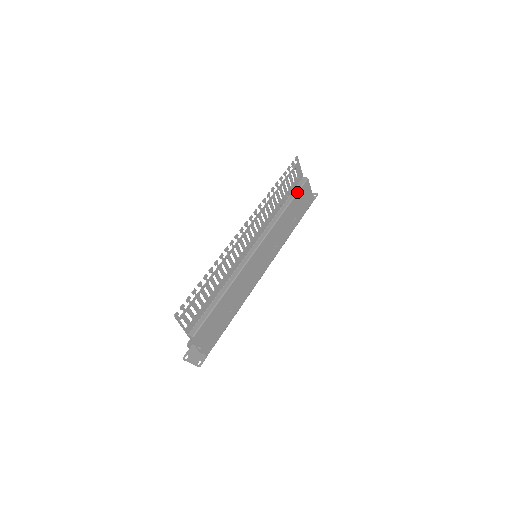
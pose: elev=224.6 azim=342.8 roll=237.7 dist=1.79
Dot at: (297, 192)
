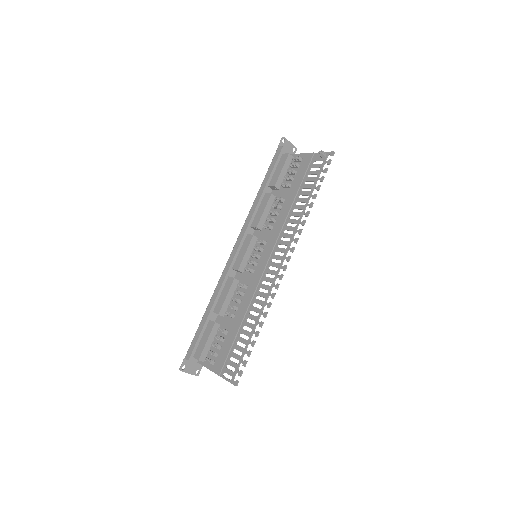
Dot at: occluded
